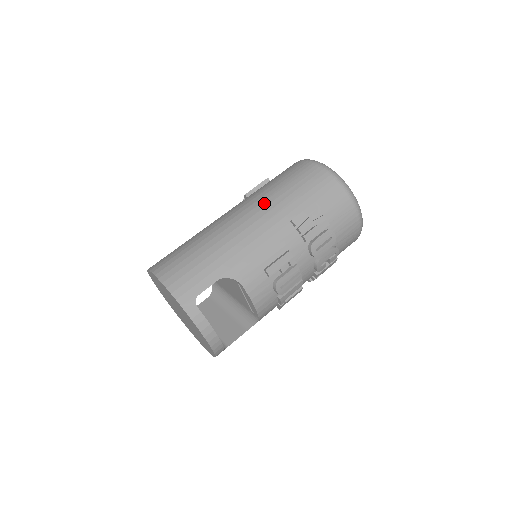
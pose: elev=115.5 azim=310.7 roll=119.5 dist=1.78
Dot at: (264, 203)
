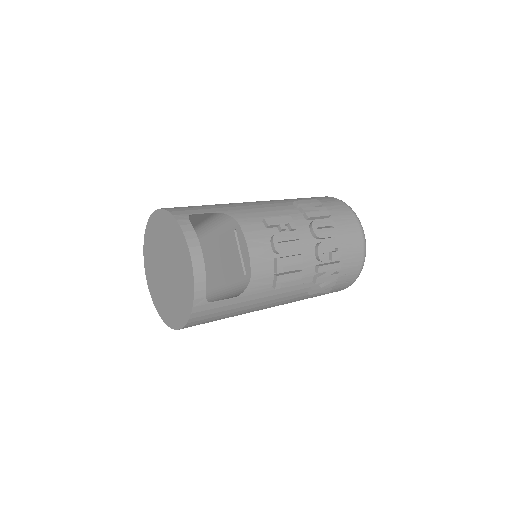
Dot at: occluded
